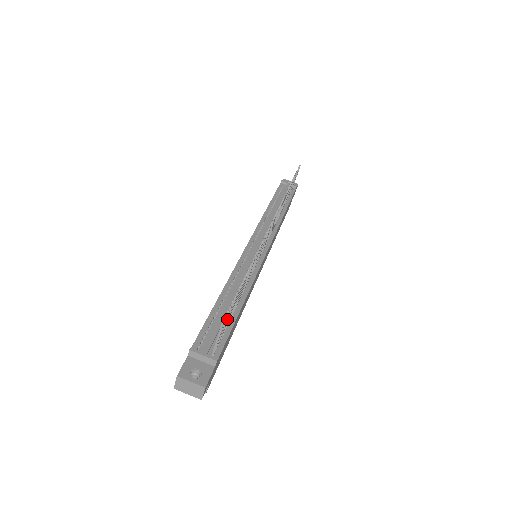
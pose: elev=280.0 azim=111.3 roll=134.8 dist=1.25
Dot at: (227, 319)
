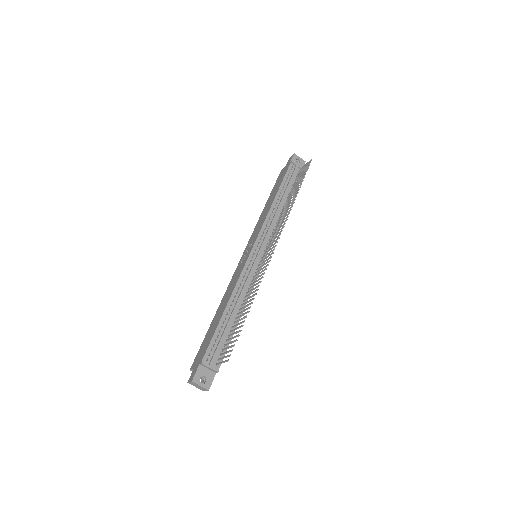
Dot at: occluded
